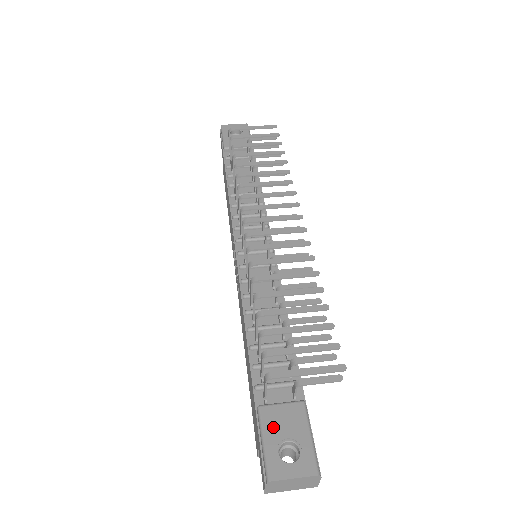
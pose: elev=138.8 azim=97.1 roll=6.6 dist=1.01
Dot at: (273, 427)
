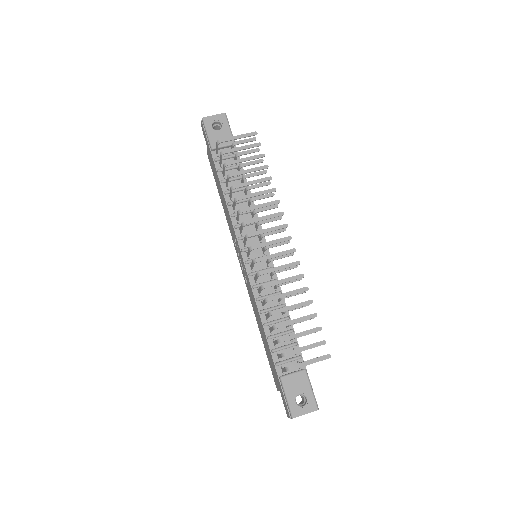
Dot at: (291, 388)
